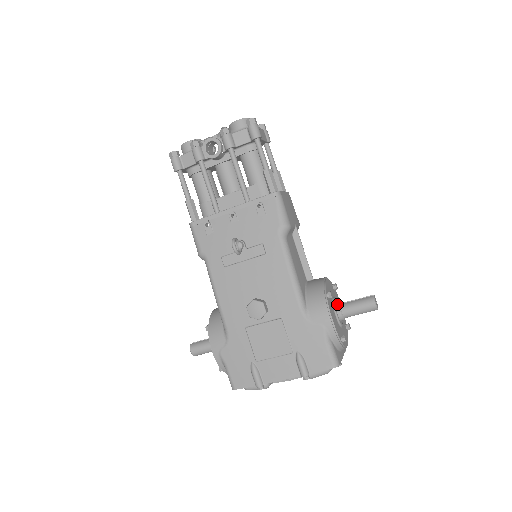
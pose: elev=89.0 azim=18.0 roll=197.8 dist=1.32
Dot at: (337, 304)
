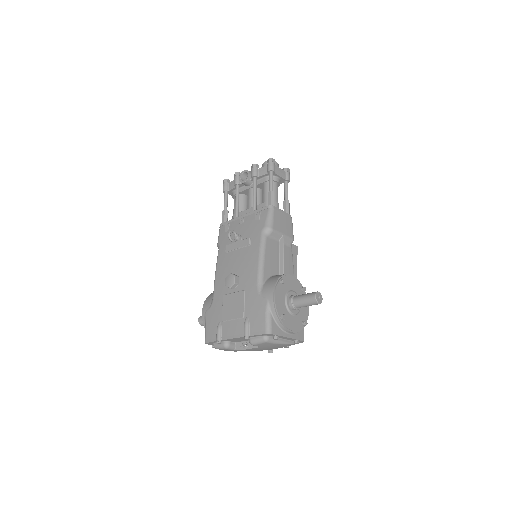
Dot at: (292, 295)
